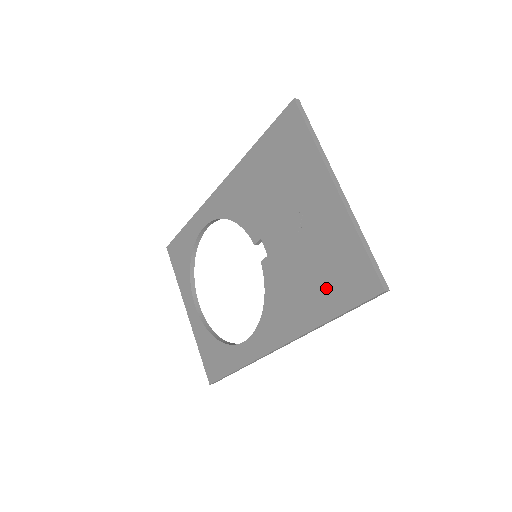
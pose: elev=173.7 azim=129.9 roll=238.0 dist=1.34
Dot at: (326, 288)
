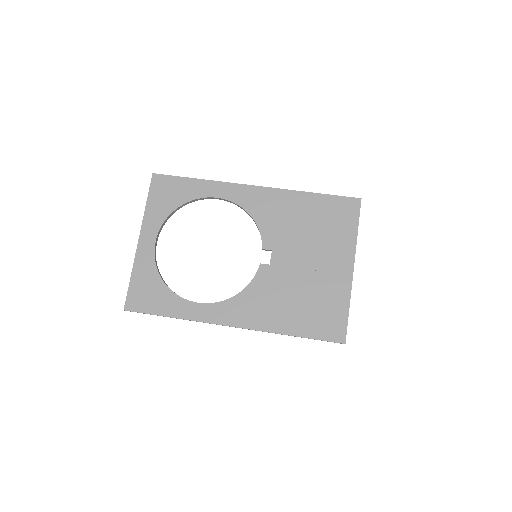
Dot at: (305, 316)
